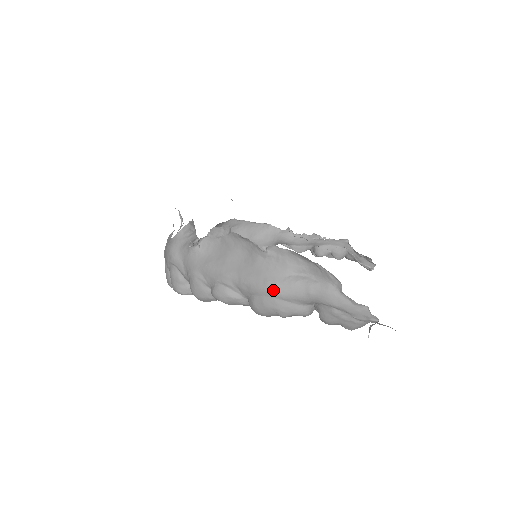
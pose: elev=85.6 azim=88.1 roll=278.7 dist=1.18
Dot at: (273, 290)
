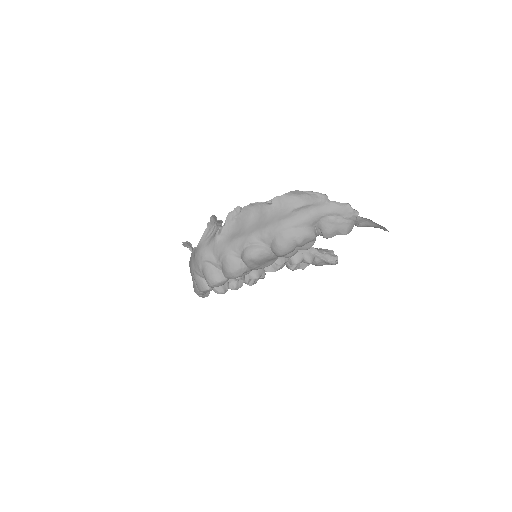
Dot at: (286, 223)
